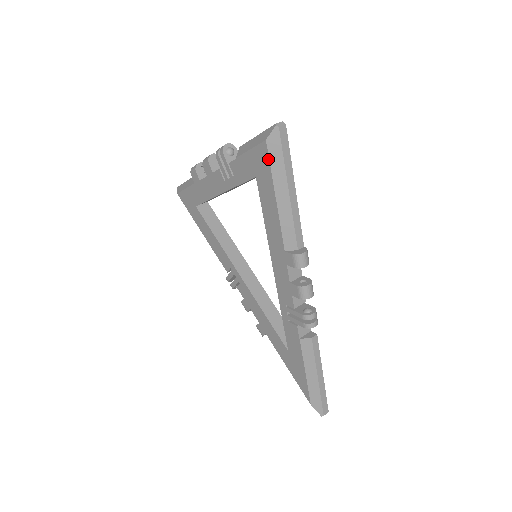
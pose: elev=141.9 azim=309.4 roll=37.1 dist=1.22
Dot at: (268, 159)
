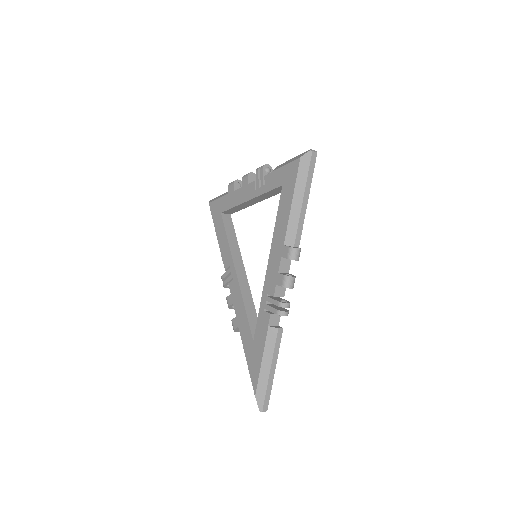
Dot at: (297, 171)
